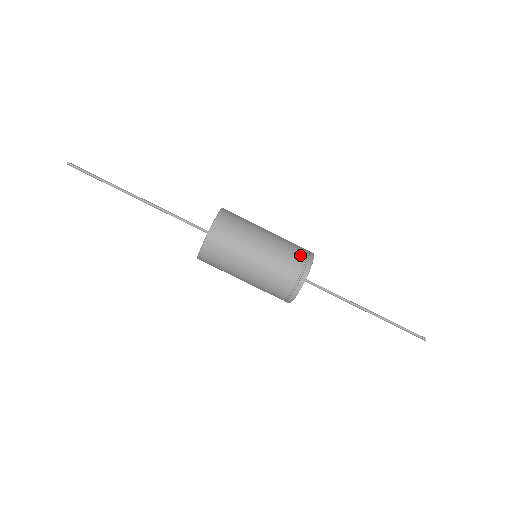
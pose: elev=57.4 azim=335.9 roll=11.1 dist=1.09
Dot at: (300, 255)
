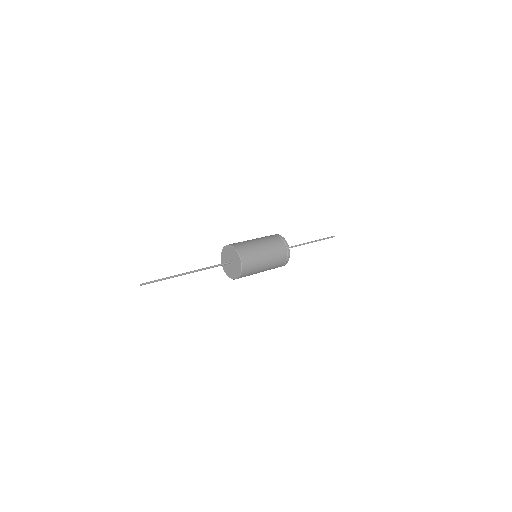
Dot at: occluded
